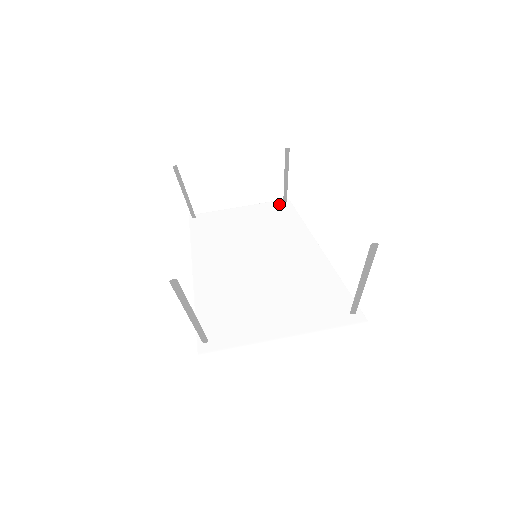
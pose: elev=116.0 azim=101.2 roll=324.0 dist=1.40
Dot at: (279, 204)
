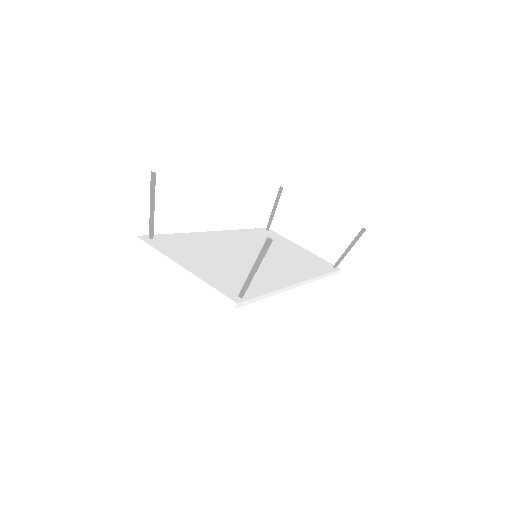
Dot at: (328, 264)
